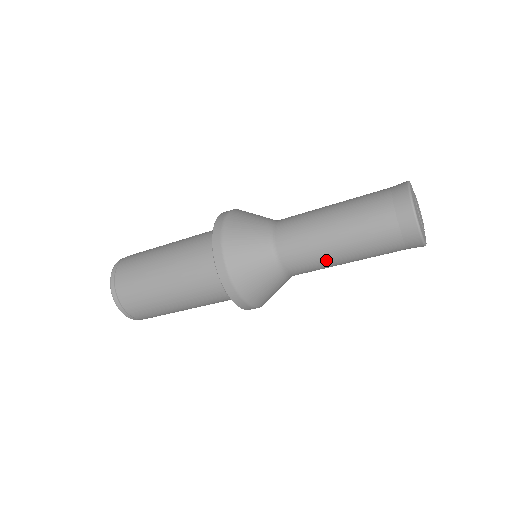
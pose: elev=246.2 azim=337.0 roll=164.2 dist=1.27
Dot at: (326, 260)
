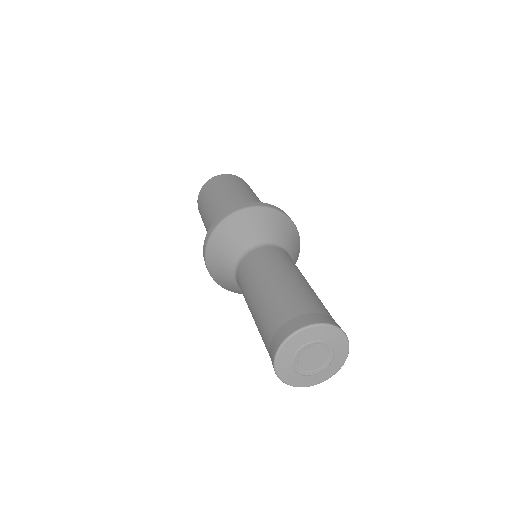
Dot at: occluded
